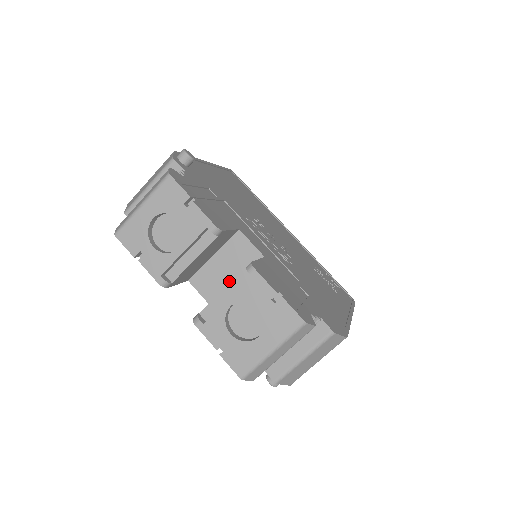
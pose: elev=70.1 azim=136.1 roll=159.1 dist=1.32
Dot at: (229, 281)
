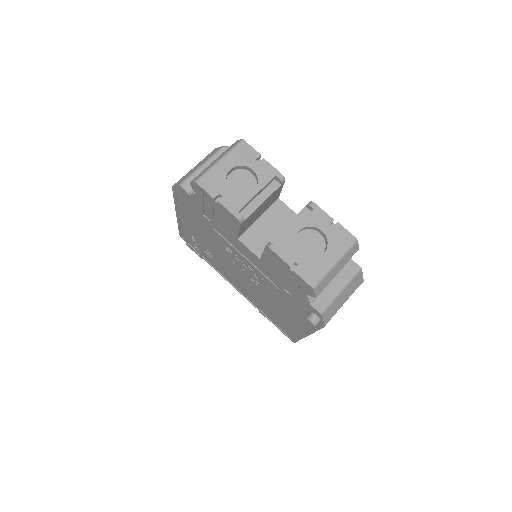
Dot at: (273, 237)
